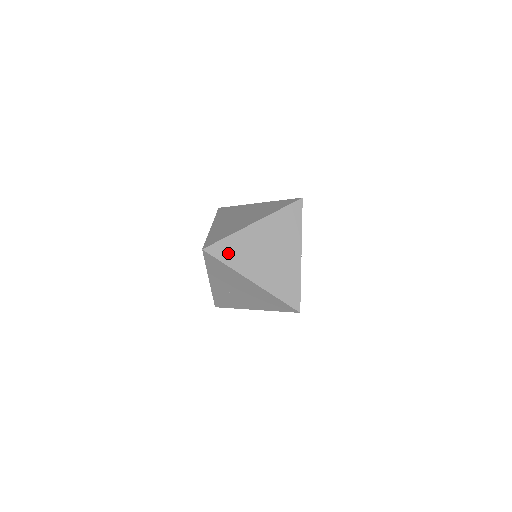
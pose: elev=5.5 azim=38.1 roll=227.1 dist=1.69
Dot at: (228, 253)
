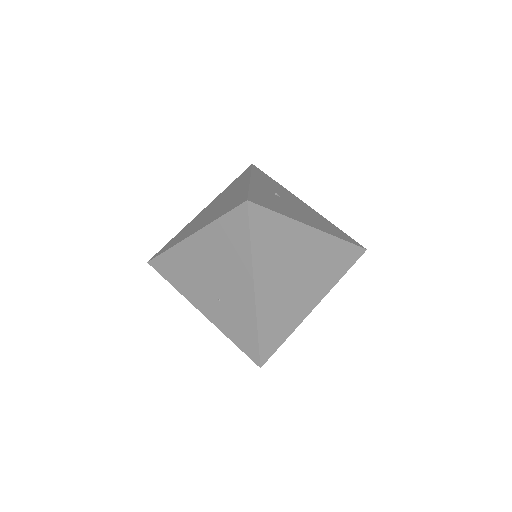
Dot at: (171, 244)
